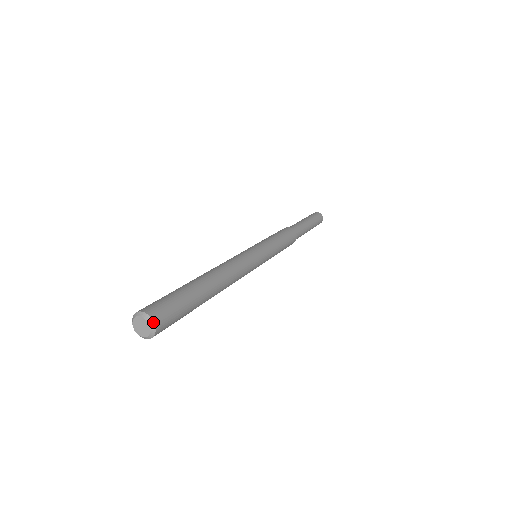
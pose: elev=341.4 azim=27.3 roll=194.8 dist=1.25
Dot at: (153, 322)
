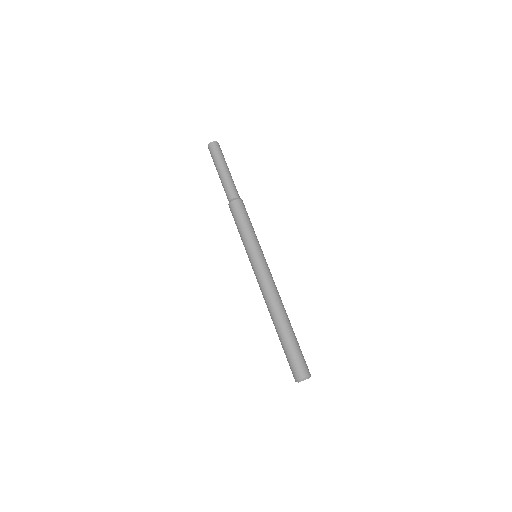
Dot at: (309, 376)
